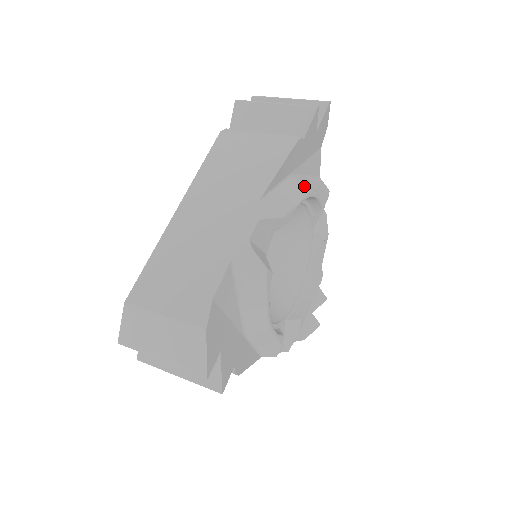
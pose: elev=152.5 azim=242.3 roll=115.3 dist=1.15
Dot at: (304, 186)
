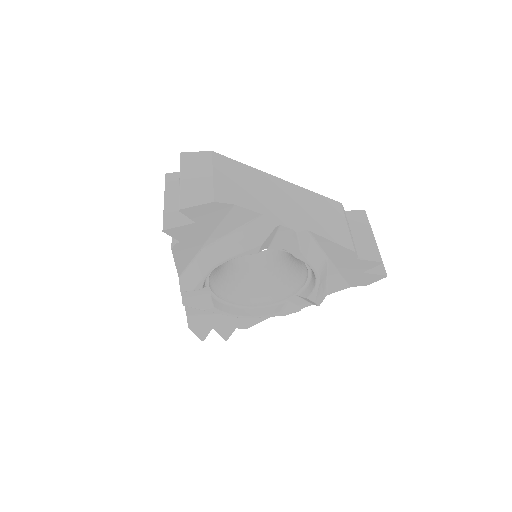
Dot at: (212, 258)
